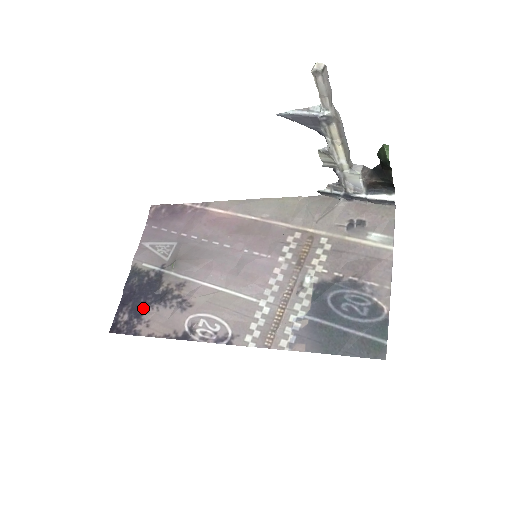
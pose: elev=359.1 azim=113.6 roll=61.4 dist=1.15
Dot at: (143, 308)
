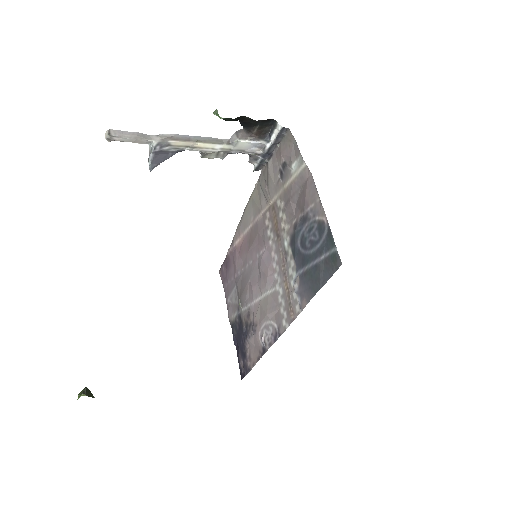
Dot at: (244, 348)
